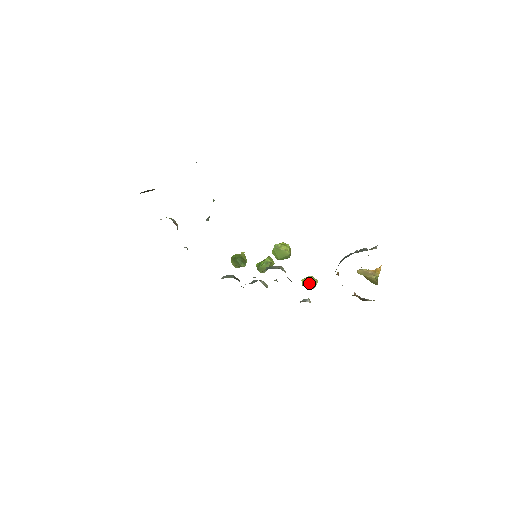
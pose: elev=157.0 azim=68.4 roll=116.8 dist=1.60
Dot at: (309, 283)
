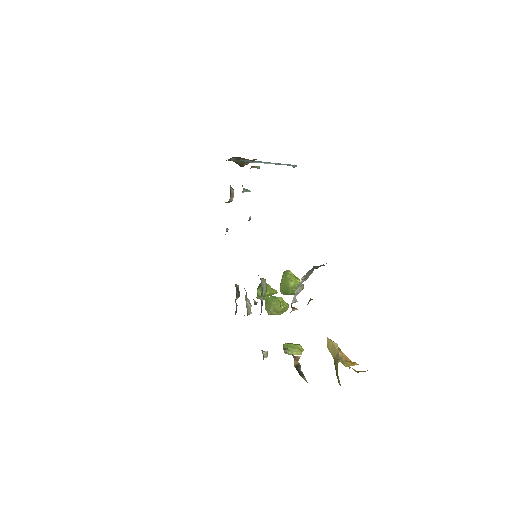
Dot at: (289, 346)
